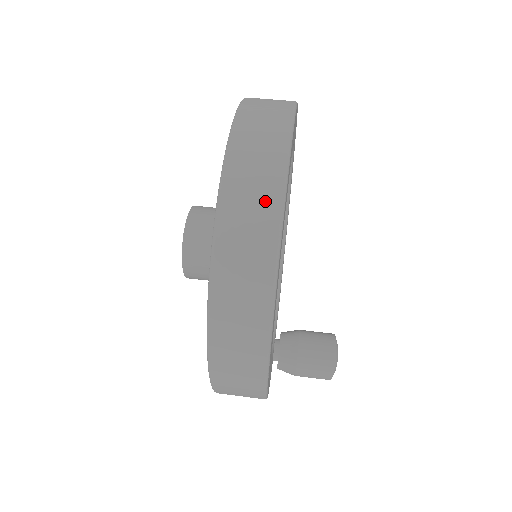
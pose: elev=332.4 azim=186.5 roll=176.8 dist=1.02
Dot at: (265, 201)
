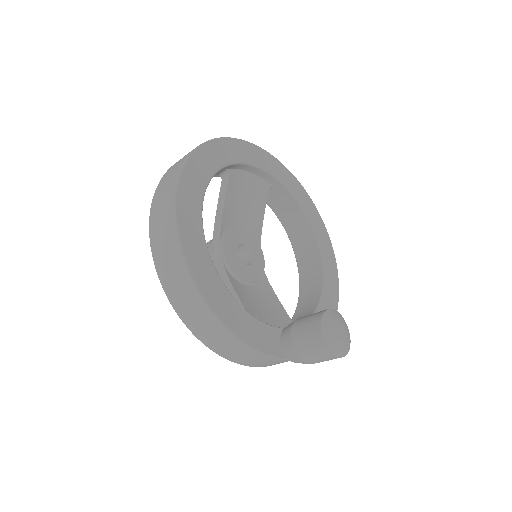
Dot at: (185, 156)
